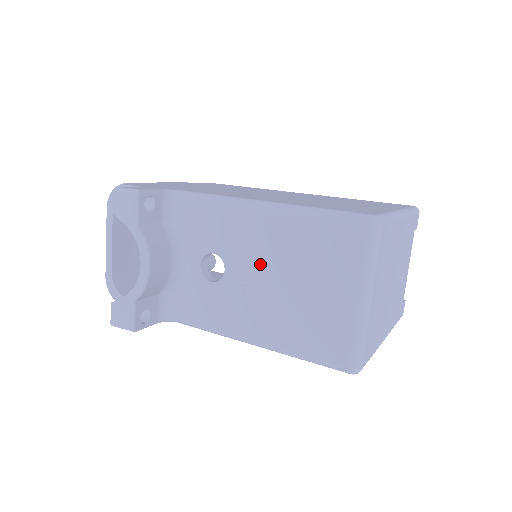
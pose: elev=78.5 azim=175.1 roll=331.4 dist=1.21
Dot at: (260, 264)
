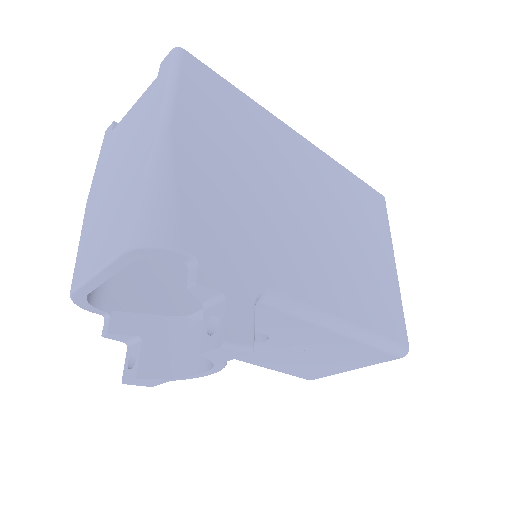
Dot at: (303, 348)
